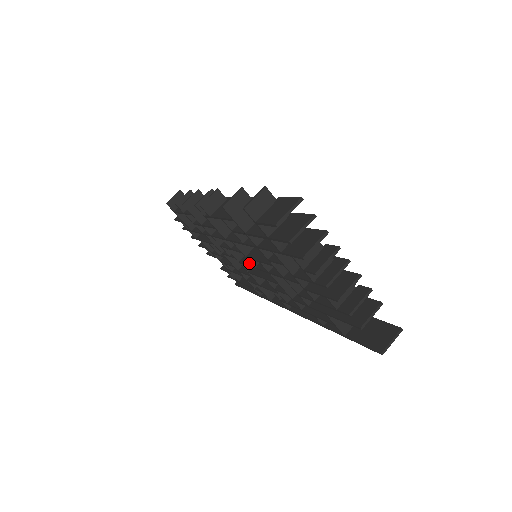
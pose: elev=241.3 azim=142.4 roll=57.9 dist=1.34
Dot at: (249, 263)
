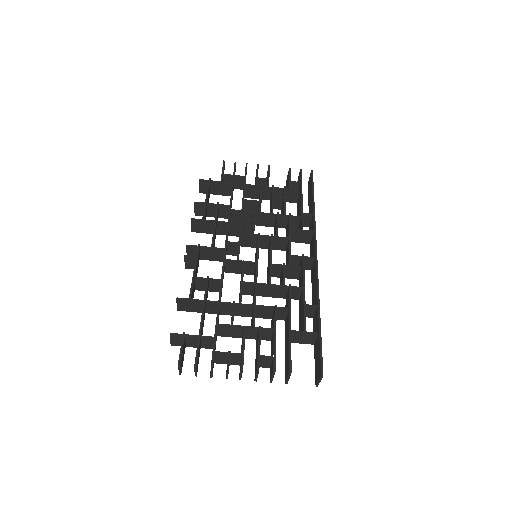
Dot at: occluded
